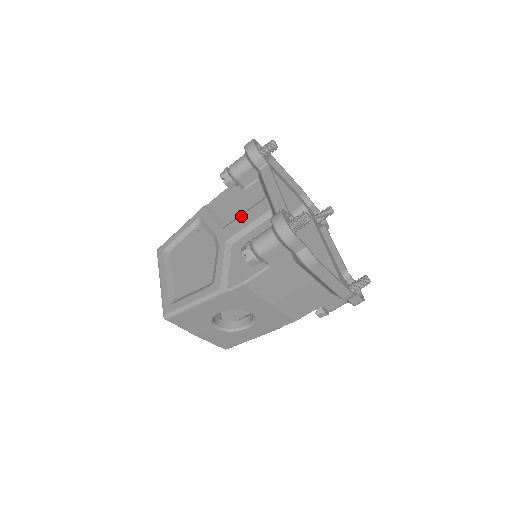
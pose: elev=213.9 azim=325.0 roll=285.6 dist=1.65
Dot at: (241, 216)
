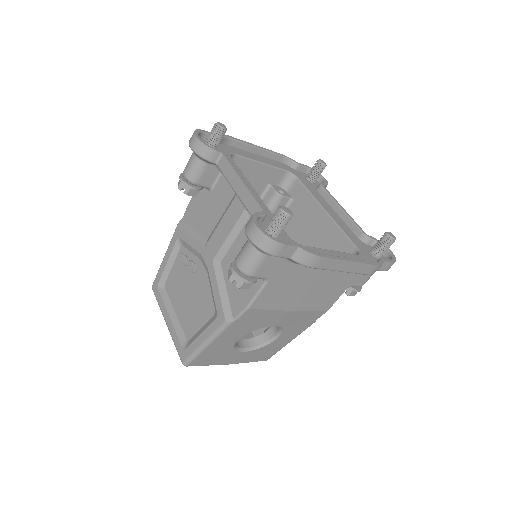
Dot at: (218, 226)
